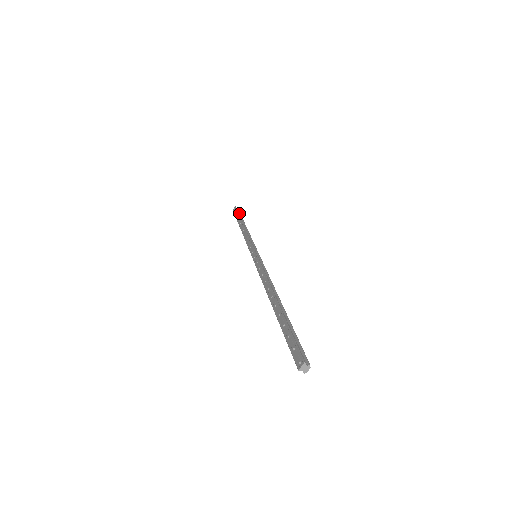
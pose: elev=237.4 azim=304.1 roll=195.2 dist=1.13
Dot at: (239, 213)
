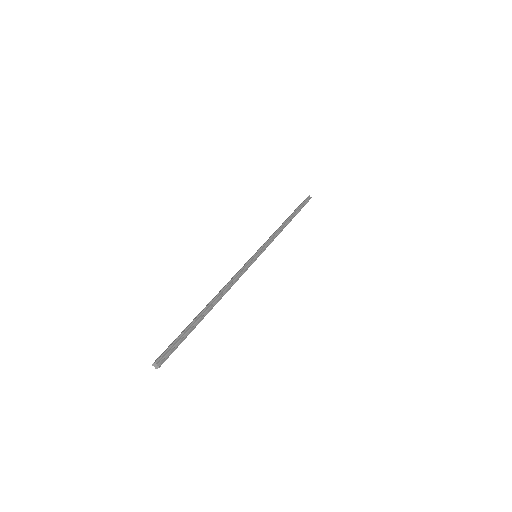
Dot at: (304, 204)
